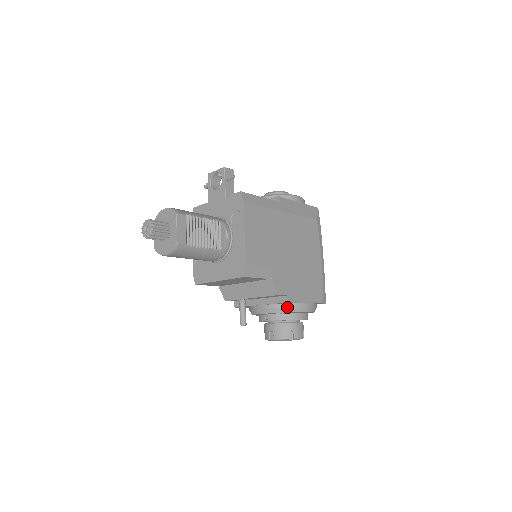
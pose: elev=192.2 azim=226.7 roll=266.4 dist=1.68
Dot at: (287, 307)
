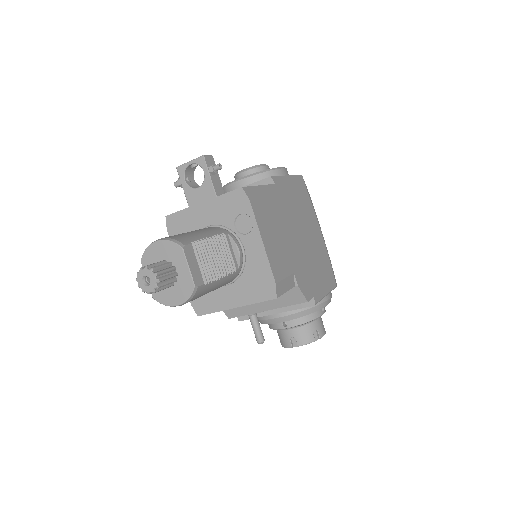
Dot at: (310, 308)
